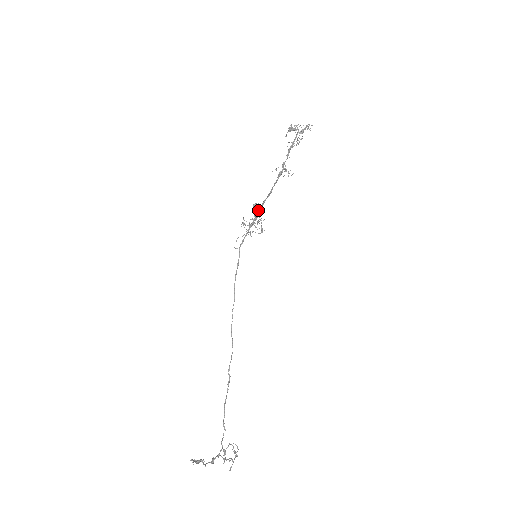
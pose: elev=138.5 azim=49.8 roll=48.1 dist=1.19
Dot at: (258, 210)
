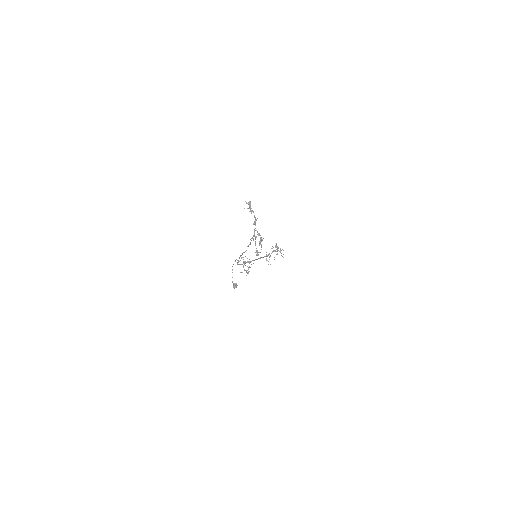
Dot at: occluded
